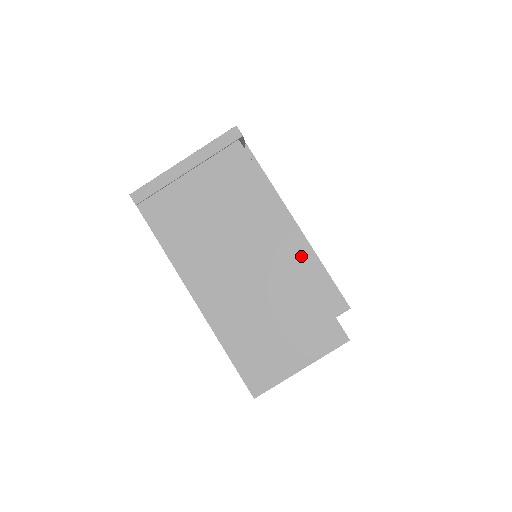
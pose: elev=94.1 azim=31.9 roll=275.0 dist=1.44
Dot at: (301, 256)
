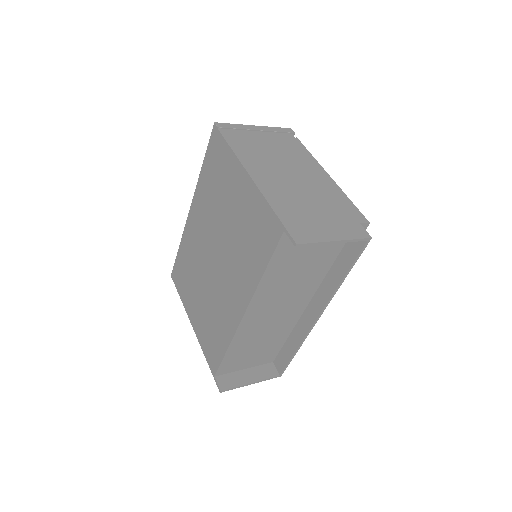
Dot at: (333, 188)
